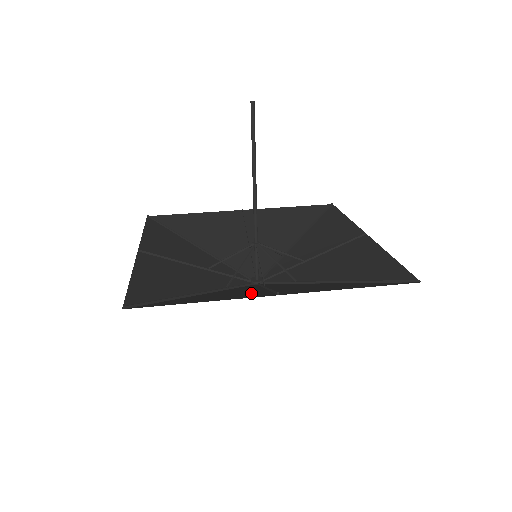
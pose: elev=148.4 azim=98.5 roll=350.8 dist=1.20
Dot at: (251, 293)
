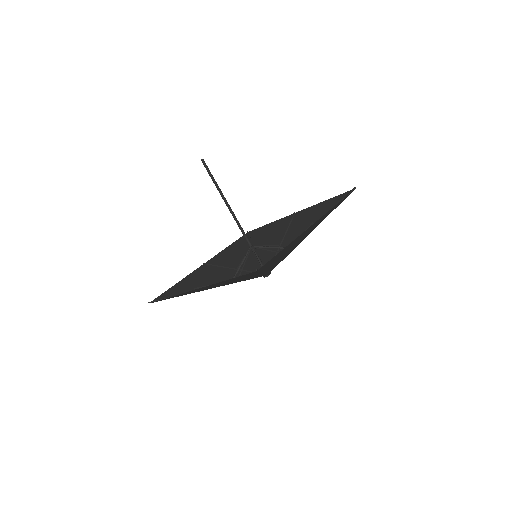
Dot at: (293, 244)
